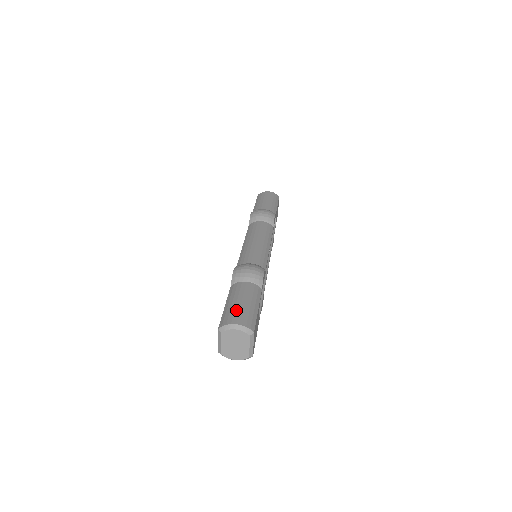
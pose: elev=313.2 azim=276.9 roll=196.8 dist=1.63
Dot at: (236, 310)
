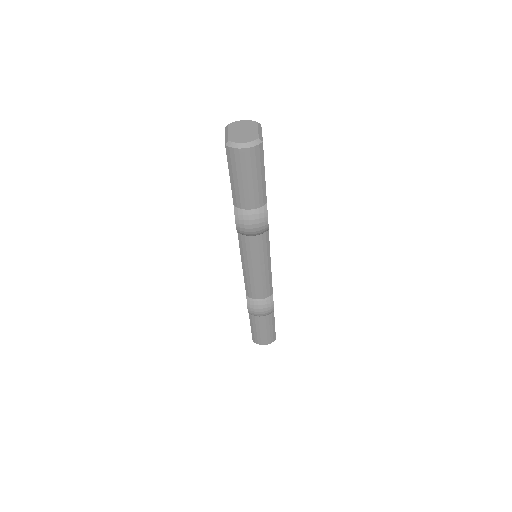
Dot at: (261, 337)
